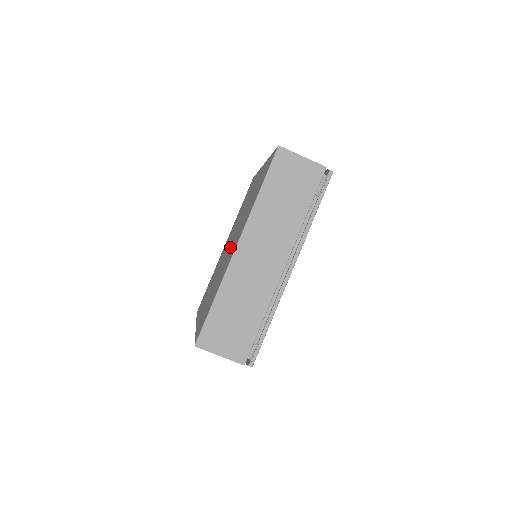
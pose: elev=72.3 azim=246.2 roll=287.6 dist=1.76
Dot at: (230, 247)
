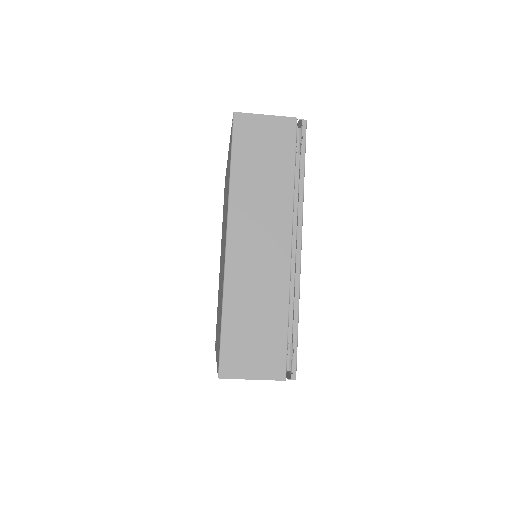
Dot at: occluded
